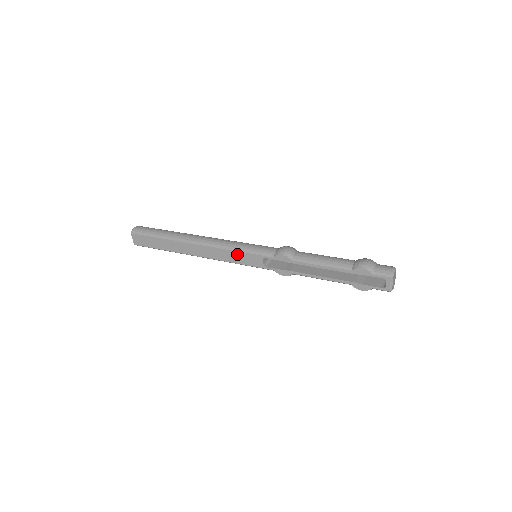
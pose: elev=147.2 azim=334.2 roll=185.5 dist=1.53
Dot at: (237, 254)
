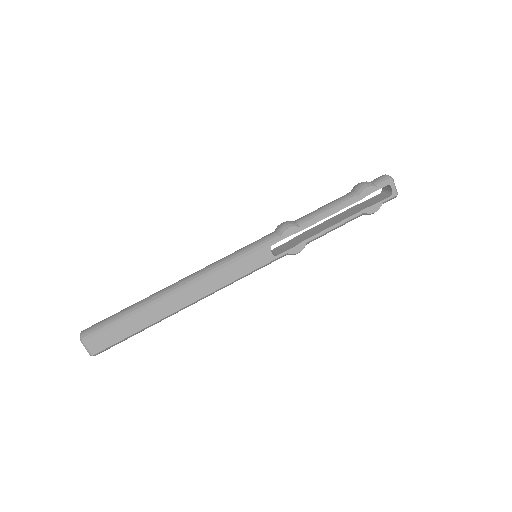
Dot at: (239, 264)
